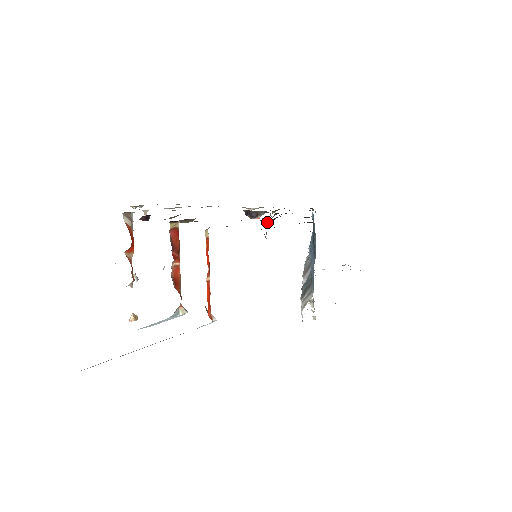
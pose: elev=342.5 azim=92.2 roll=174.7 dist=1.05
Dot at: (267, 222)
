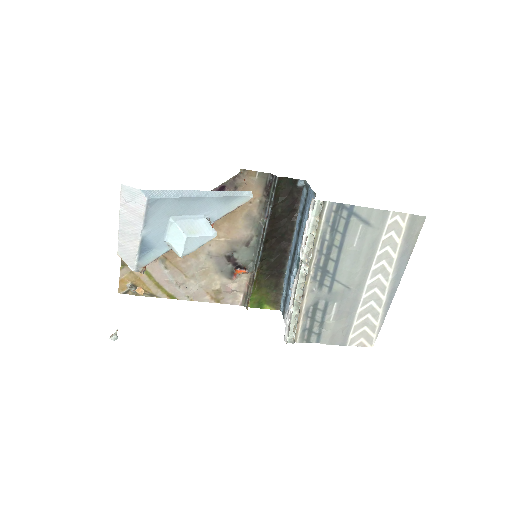
Dot at: (266, 219)
